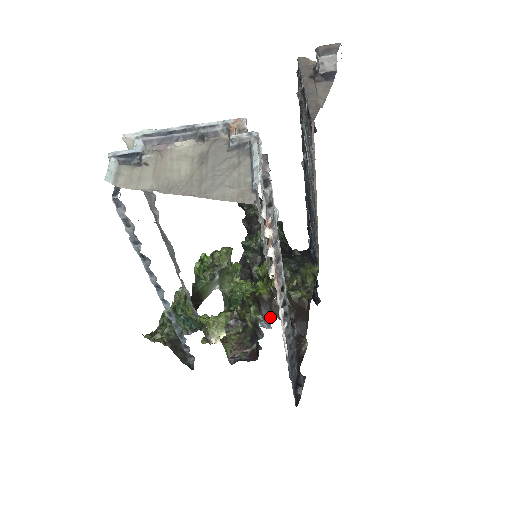
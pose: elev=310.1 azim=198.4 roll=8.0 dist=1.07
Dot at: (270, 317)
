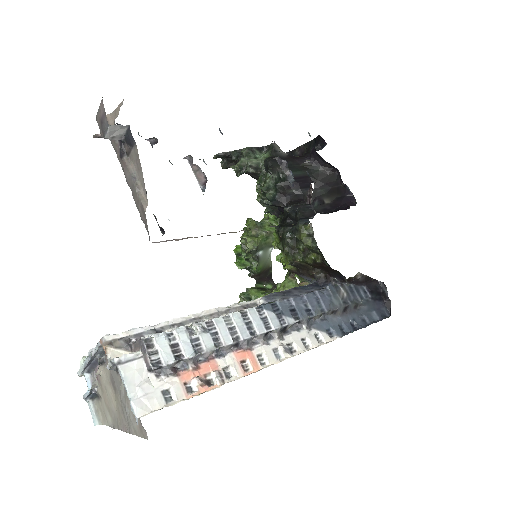
Dot at: (311, 279)
